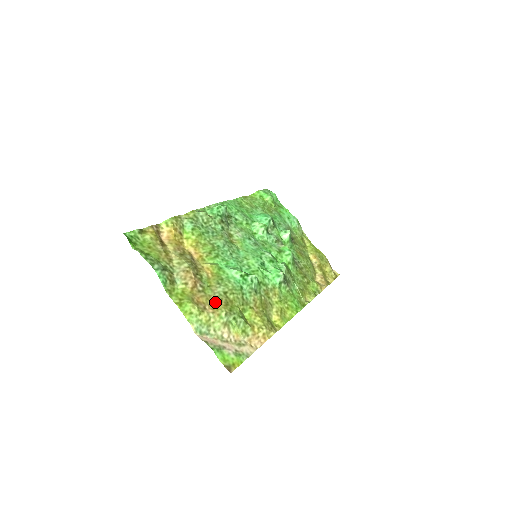
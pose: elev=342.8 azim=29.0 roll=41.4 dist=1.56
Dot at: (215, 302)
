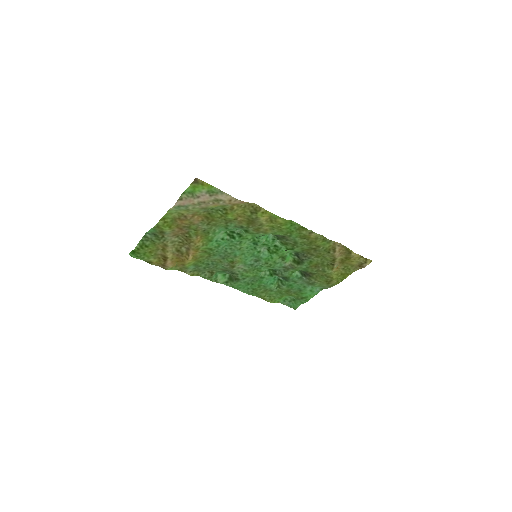
Dot at: (197, 220)
